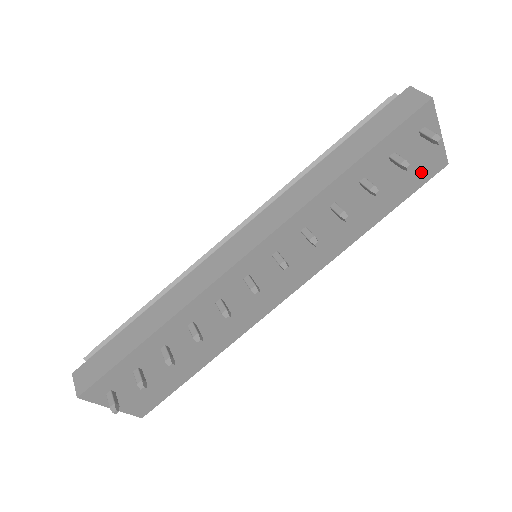
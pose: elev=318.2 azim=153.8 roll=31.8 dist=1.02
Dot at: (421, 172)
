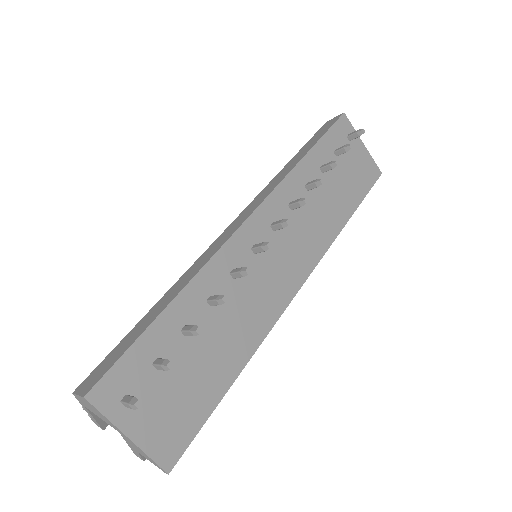
Dot at: (364, 175)
